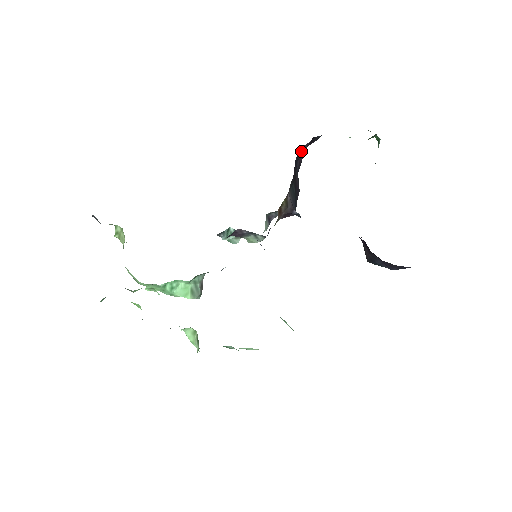
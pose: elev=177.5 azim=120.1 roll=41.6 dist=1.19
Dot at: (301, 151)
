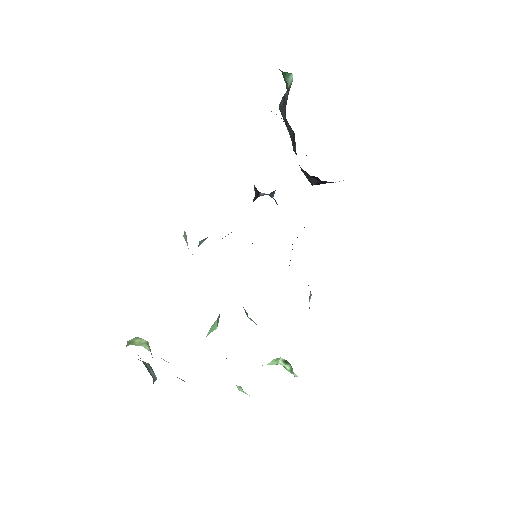
Dot at: occluded
